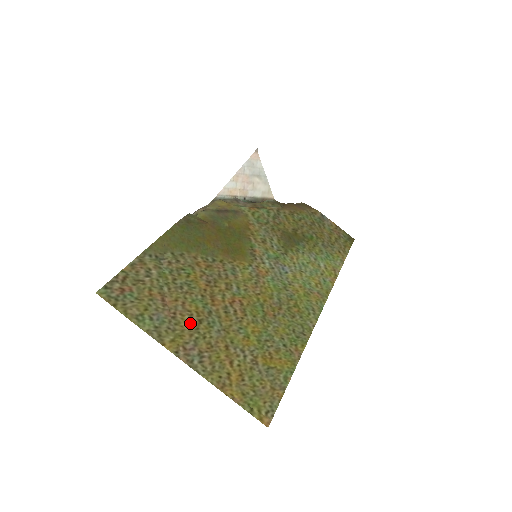
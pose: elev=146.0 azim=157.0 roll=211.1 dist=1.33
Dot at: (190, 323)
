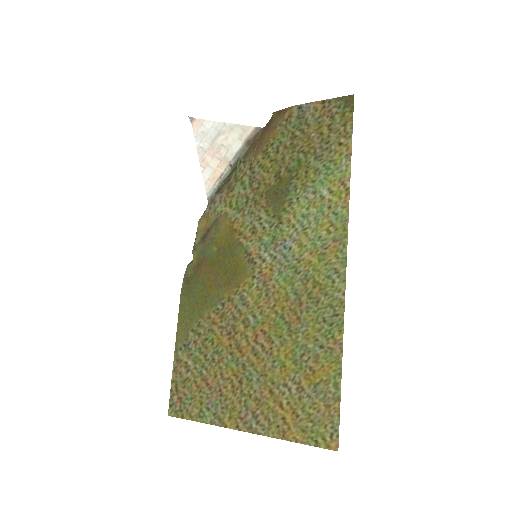
Dot at: (234, 390)
